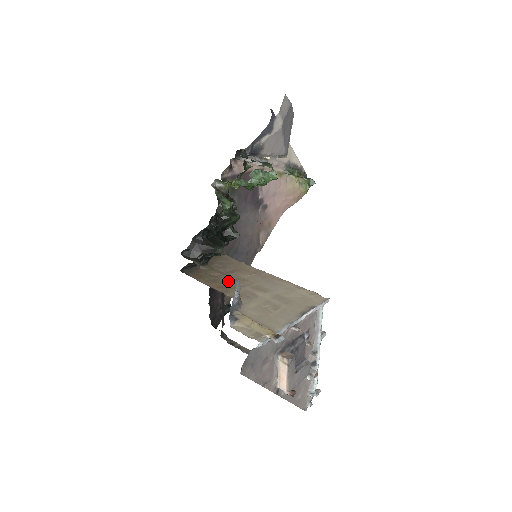
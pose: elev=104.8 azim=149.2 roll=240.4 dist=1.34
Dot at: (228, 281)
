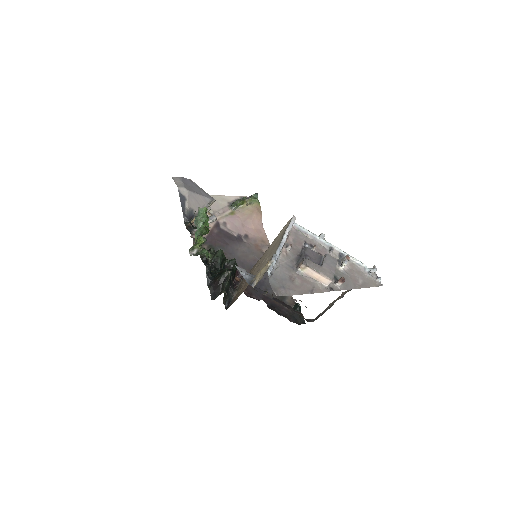
Dot at: occluded
